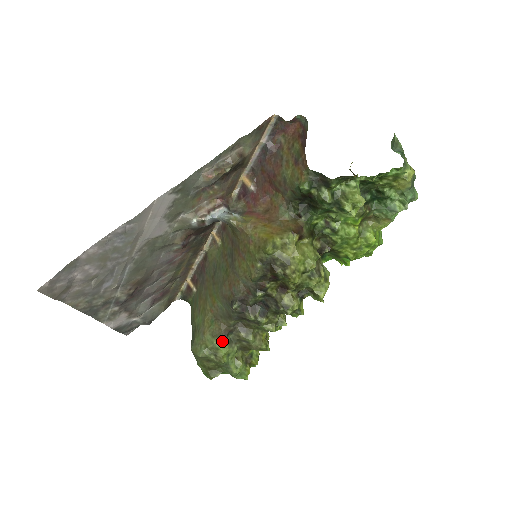
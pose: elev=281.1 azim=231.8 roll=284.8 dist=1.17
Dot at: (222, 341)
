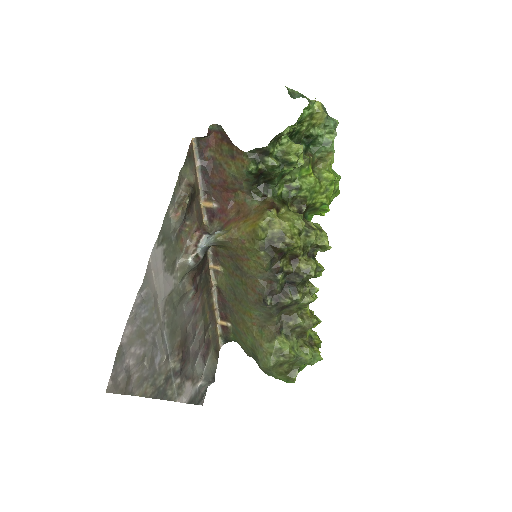
Dot at: (279, 340)
